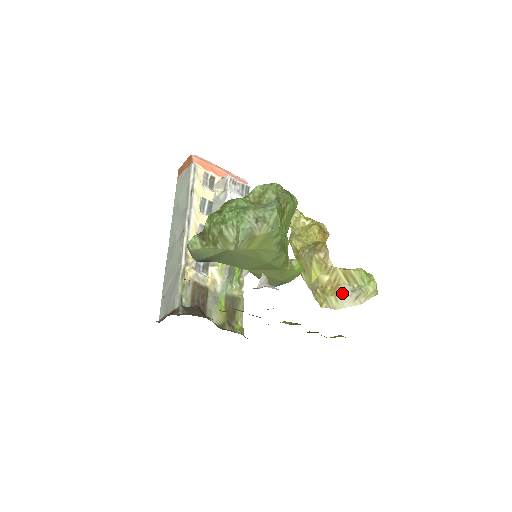
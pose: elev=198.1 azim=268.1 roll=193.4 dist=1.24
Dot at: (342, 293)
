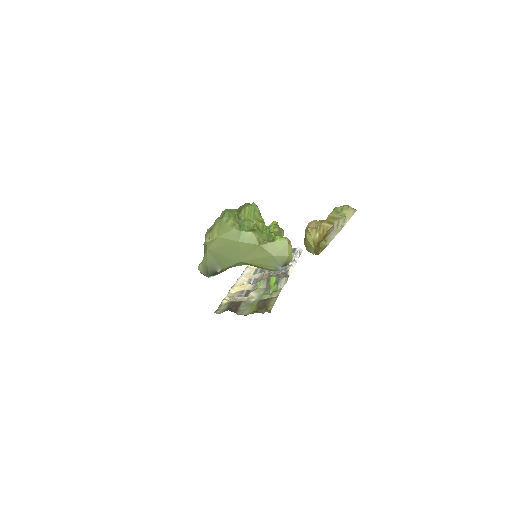
Dot at: (328, 233)
